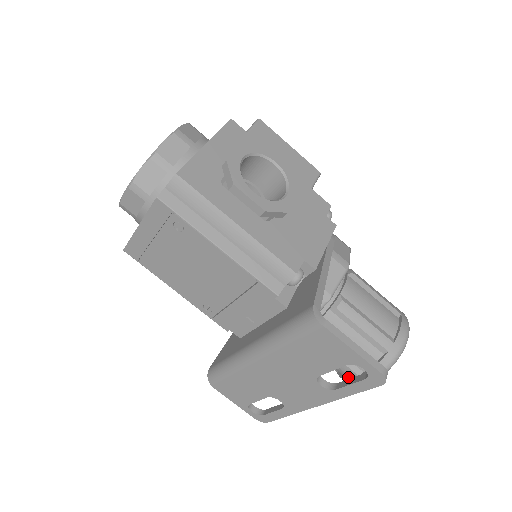
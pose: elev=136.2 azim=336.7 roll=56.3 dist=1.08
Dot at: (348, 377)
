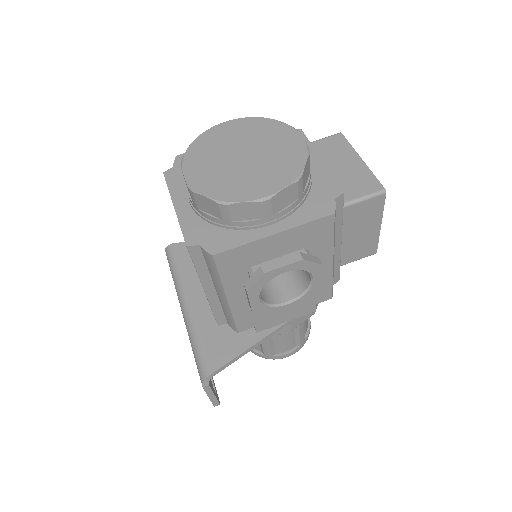
Dot at: occluded
